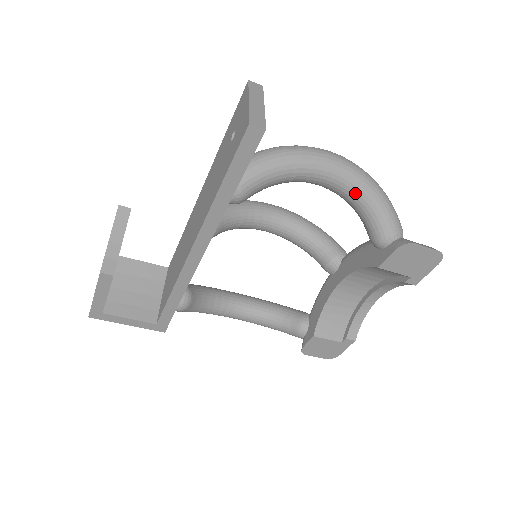
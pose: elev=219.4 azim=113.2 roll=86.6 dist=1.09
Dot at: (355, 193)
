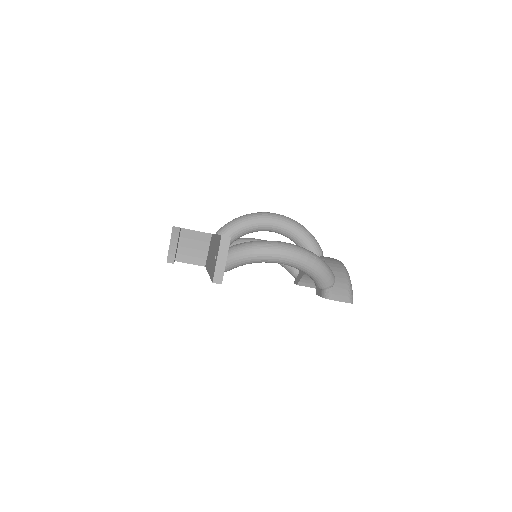
Dot at: (299, 269)
